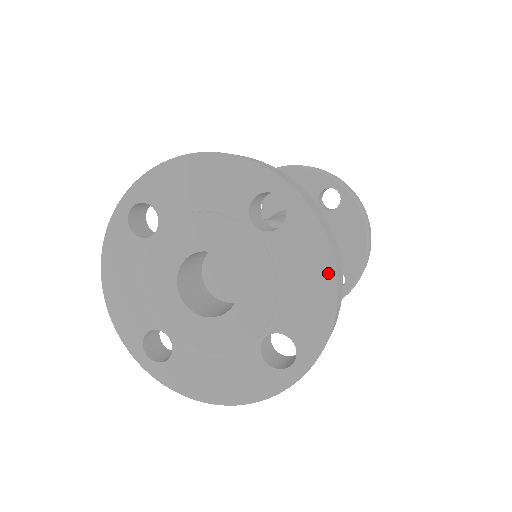
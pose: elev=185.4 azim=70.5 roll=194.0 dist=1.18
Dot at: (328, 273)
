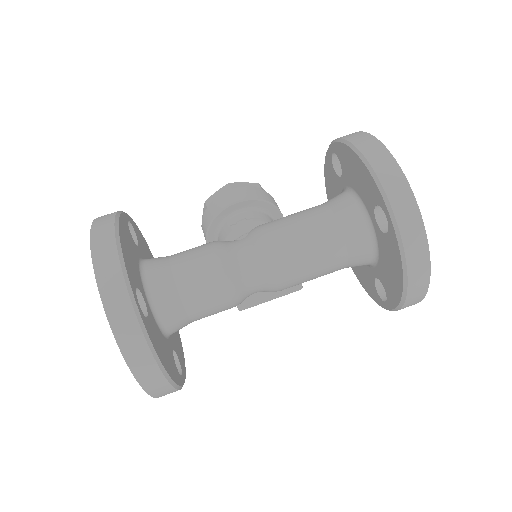
Dot at: occluded
